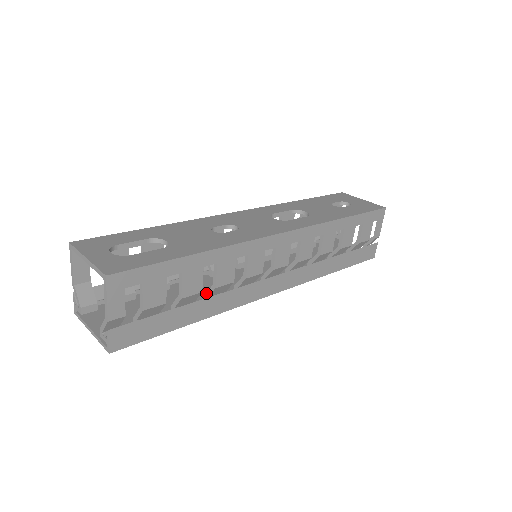
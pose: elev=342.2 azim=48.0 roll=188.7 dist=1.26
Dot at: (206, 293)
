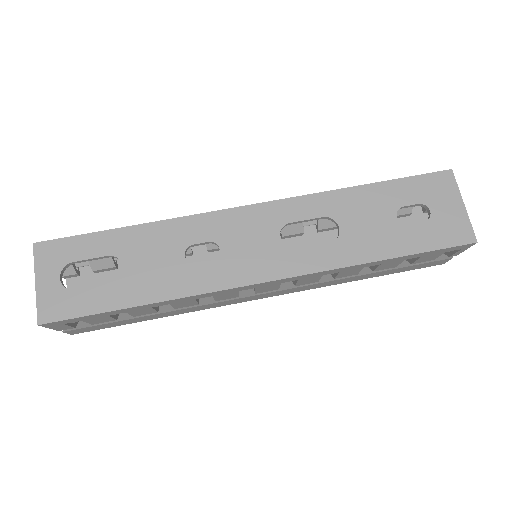
Dot at: occluded
